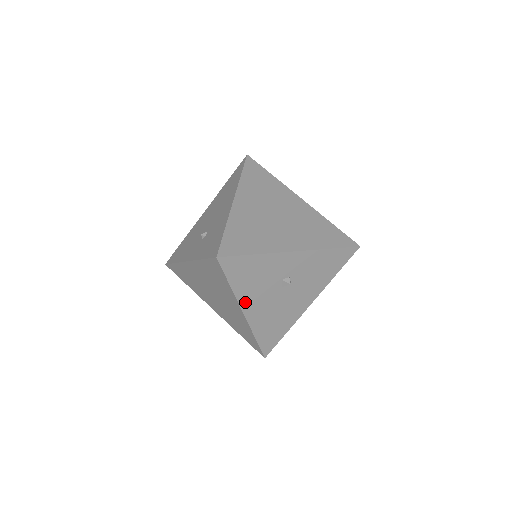
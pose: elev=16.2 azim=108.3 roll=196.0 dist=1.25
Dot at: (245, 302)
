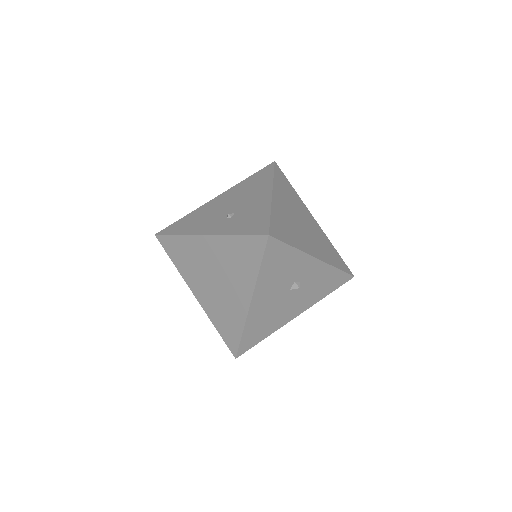
Dot at: (259, 292)
